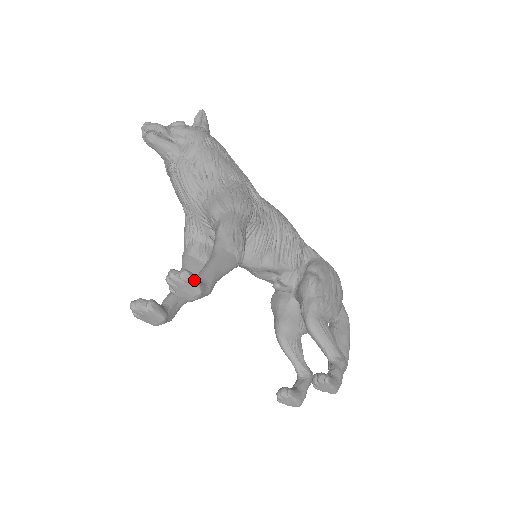
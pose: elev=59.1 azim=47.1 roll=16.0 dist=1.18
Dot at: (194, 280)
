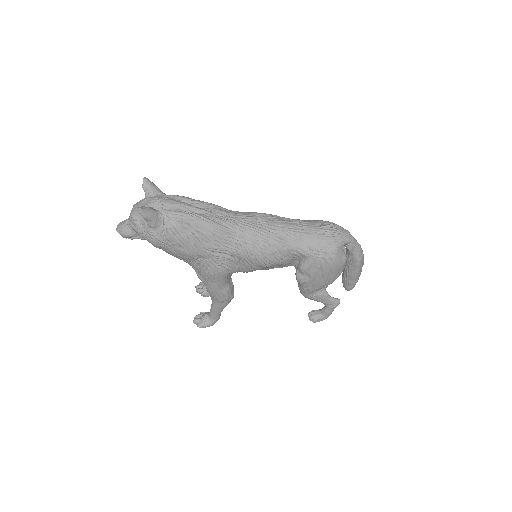
Dot at: (205, 327)
